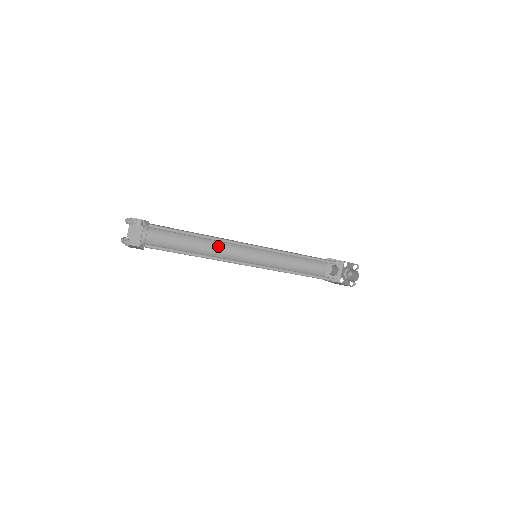
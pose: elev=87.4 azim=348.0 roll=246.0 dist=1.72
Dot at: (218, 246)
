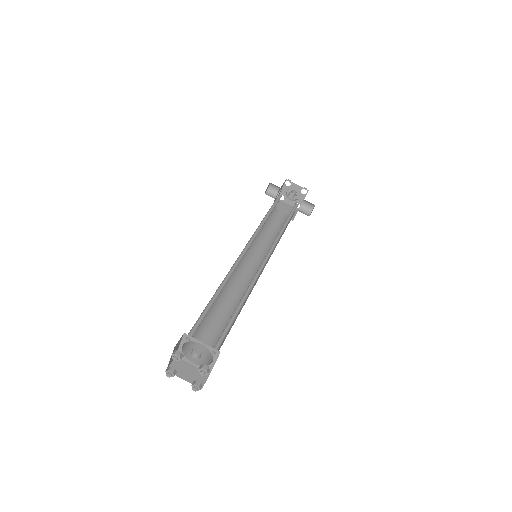
Dot at: occluded
